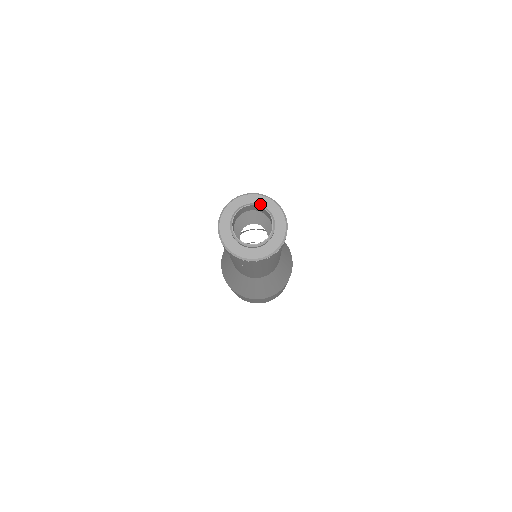
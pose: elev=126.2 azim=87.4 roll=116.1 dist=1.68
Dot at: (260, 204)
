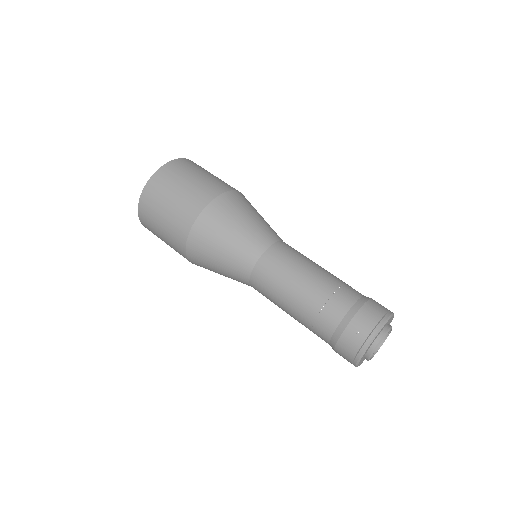
Dot at: (377, 336)
